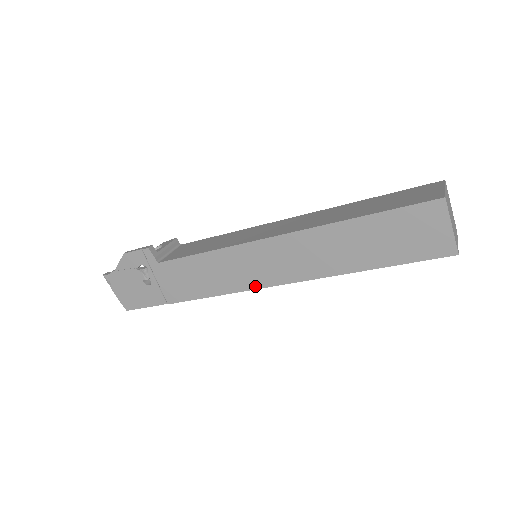
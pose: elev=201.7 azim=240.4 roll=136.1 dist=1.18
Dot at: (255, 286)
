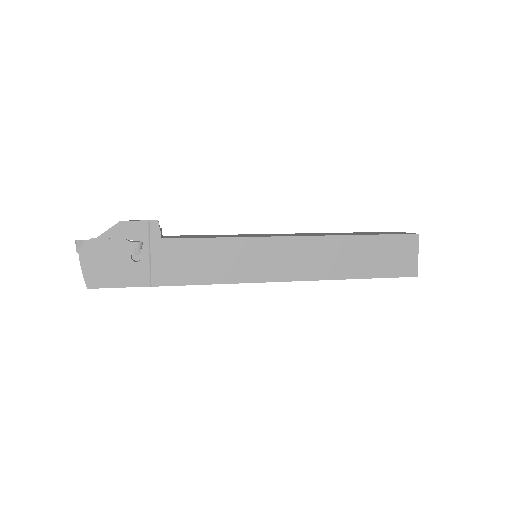
Dot at: (259, 279)
